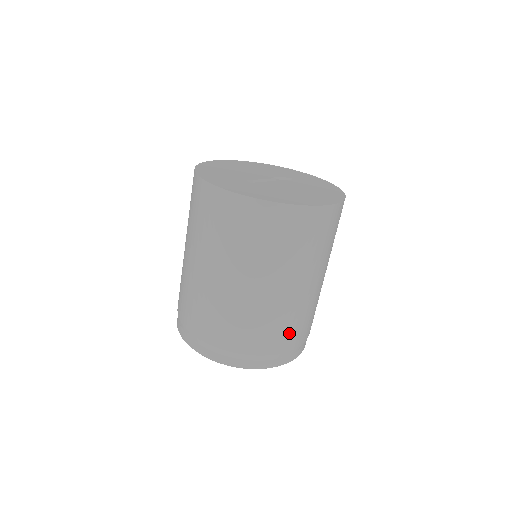
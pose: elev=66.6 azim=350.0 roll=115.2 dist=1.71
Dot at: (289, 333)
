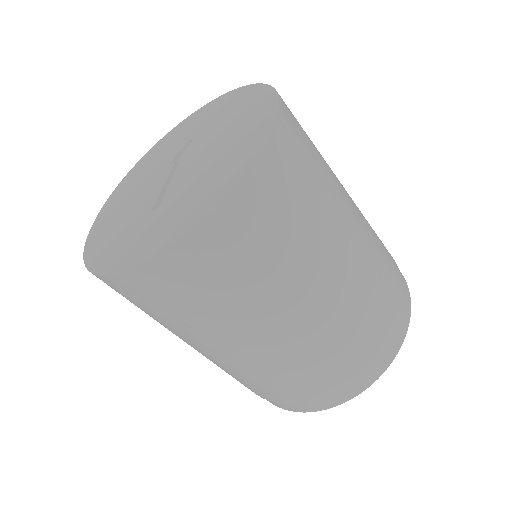
Dot at: (386, 290)
